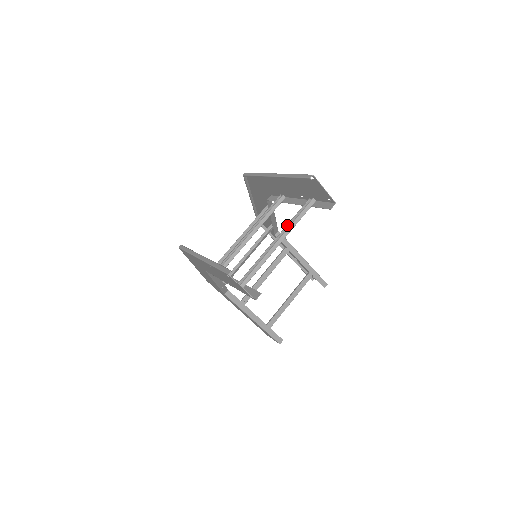
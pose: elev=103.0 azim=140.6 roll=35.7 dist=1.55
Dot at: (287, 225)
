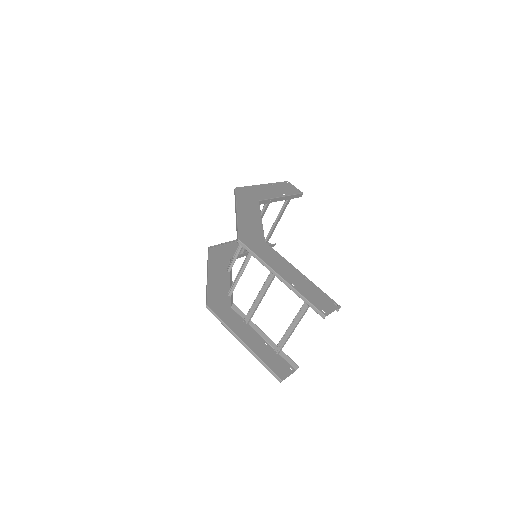
Dot at: (301, 309)
